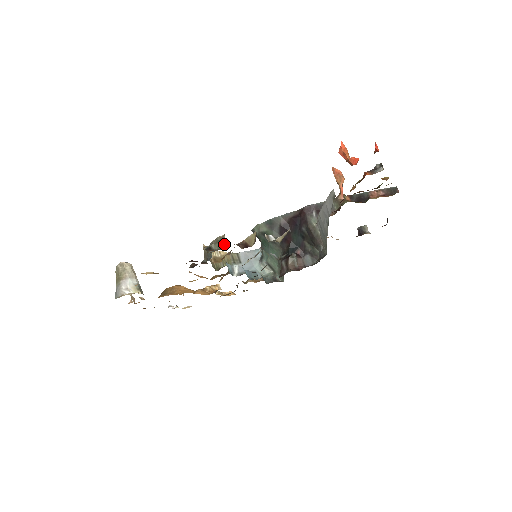
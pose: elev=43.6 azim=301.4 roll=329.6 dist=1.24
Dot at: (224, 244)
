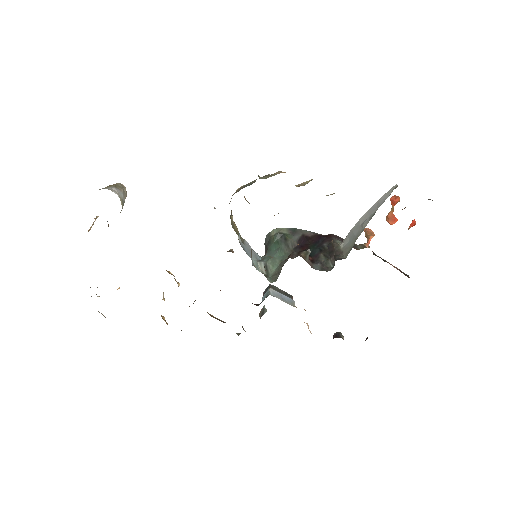
Dot at: occluded
